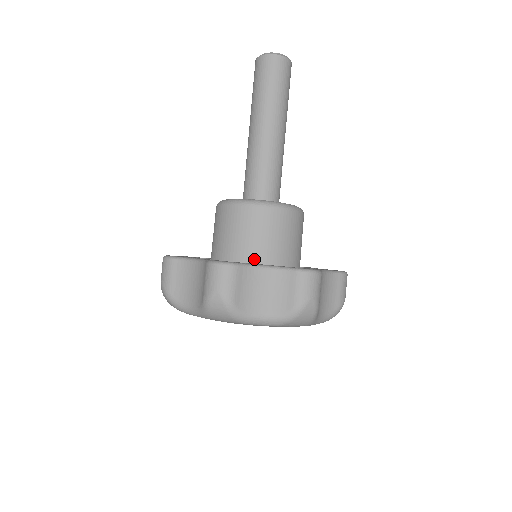
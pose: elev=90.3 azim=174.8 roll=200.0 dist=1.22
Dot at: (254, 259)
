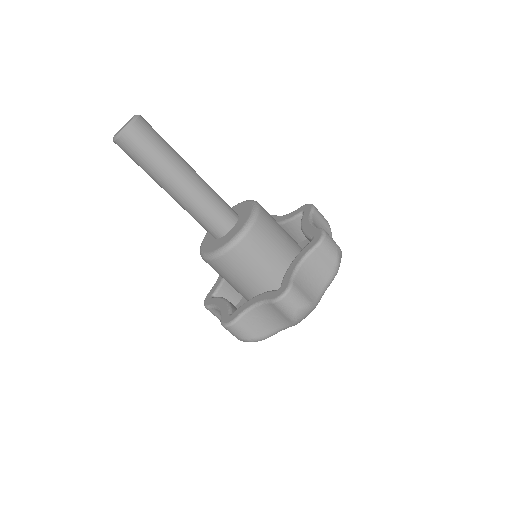
Dot at: (249, 286)
